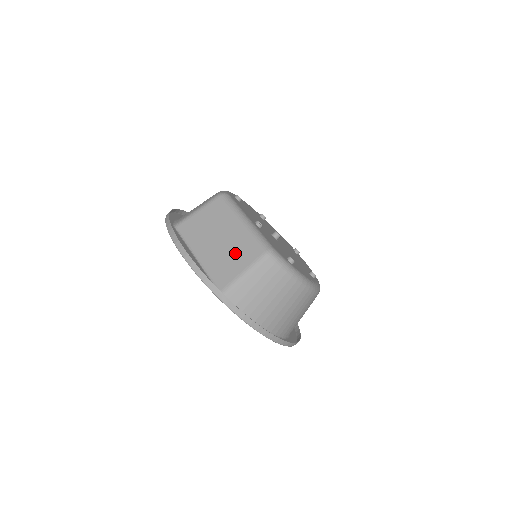
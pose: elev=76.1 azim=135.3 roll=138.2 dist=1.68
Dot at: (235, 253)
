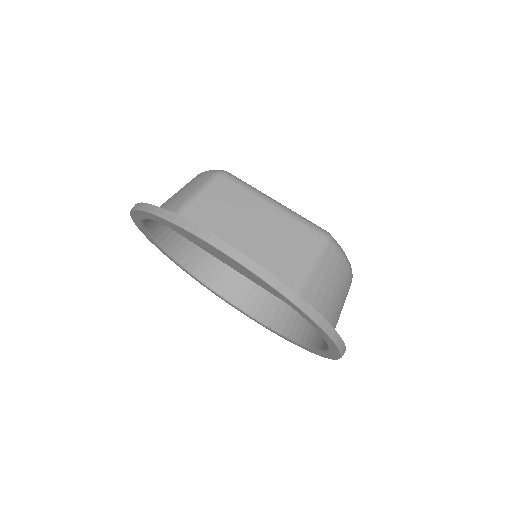
Dot at: (283, 244)
